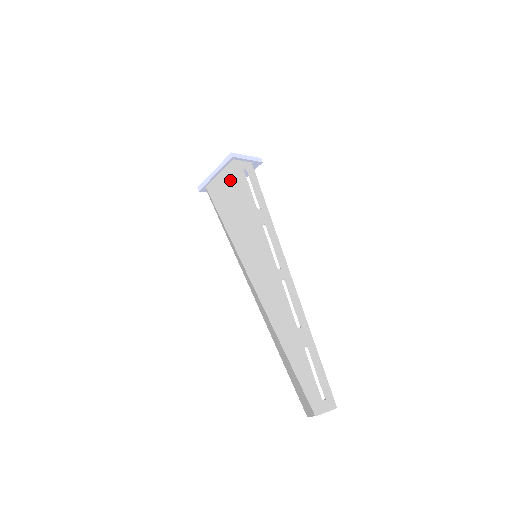
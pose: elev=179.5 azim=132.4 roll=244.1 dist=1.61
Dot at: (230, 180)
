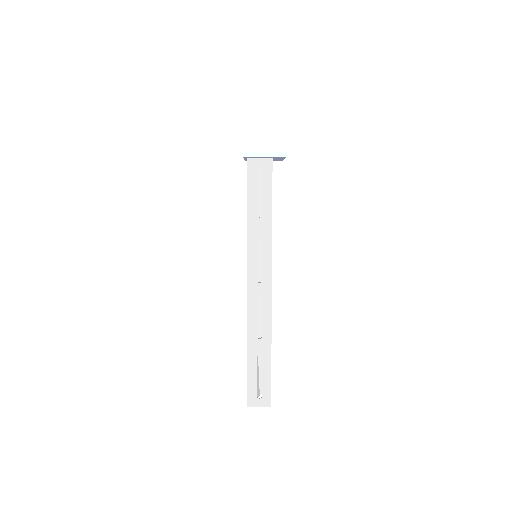
Dot at: occluded
